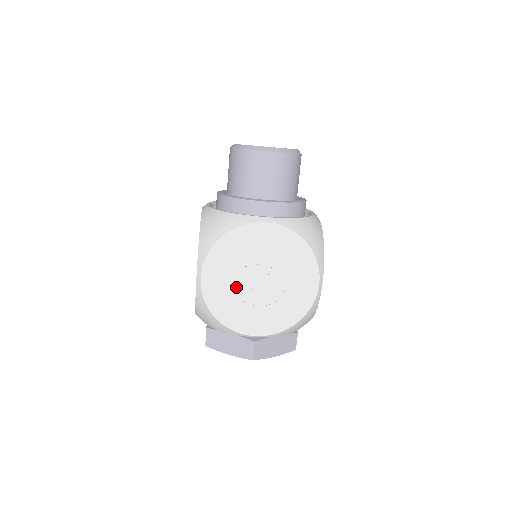
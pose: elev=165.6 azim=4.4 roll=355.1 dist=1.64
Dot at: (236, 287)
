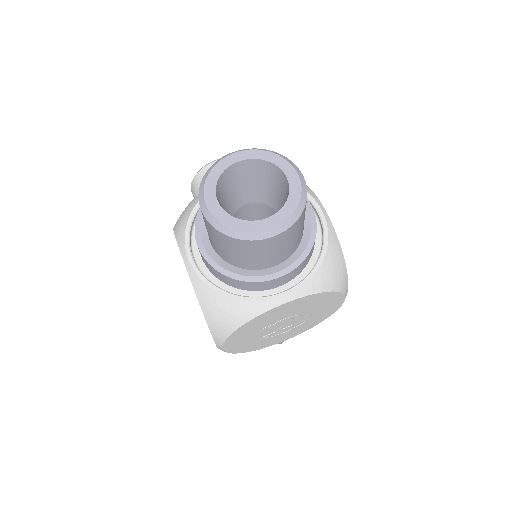
Dot at: (260, 337)
